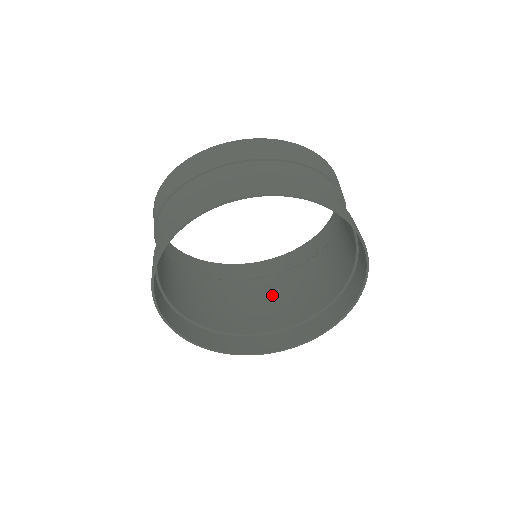
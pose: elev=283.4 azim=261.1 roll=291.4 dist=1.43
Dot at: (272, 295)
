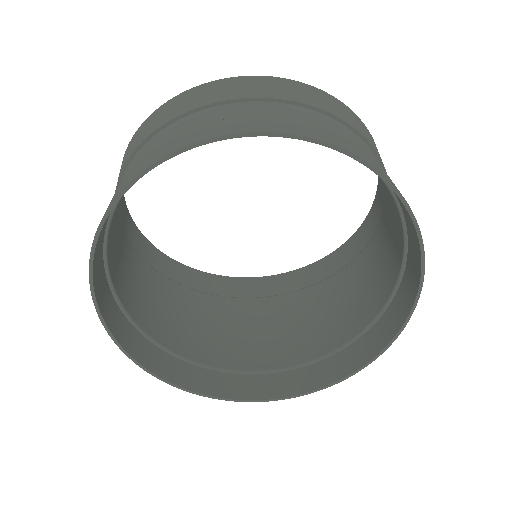
Dot at: (276, 320)
